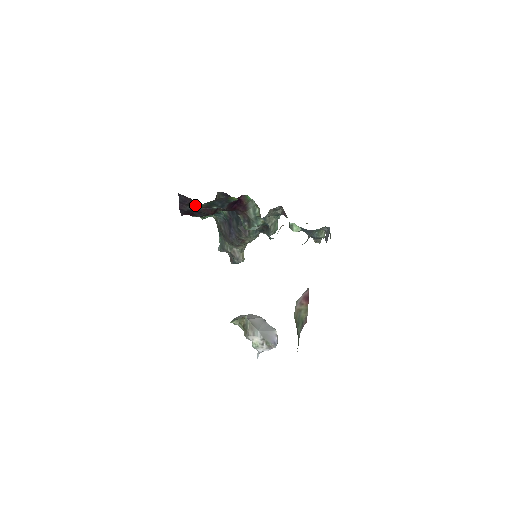
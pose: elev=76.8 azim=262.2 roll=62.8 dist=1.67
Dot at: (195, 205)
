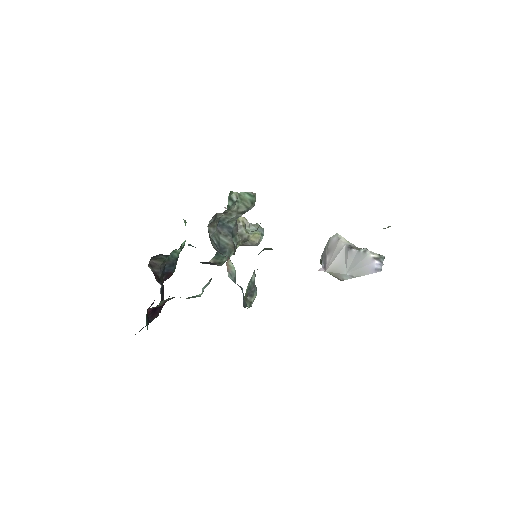
Dot at: occluded
